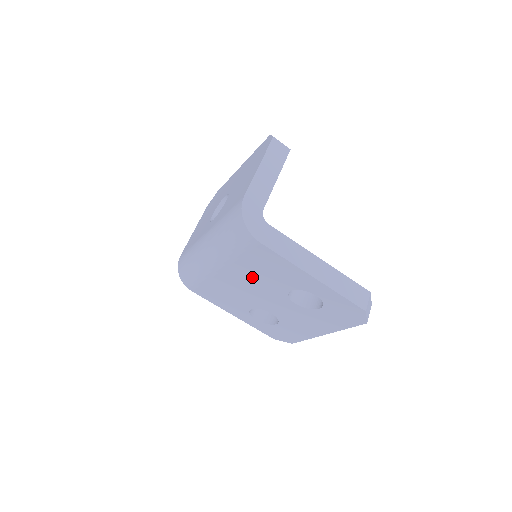
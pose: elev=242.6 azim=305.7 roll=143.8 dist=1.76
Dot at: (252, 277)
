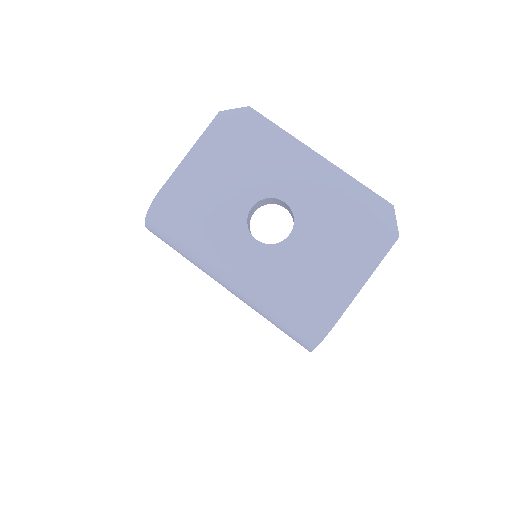
Dot at: occluded
